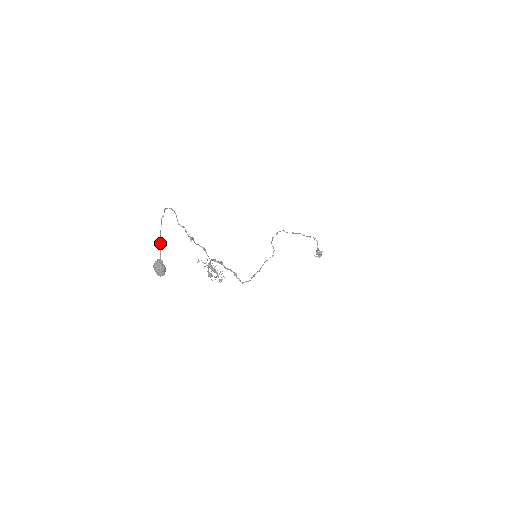
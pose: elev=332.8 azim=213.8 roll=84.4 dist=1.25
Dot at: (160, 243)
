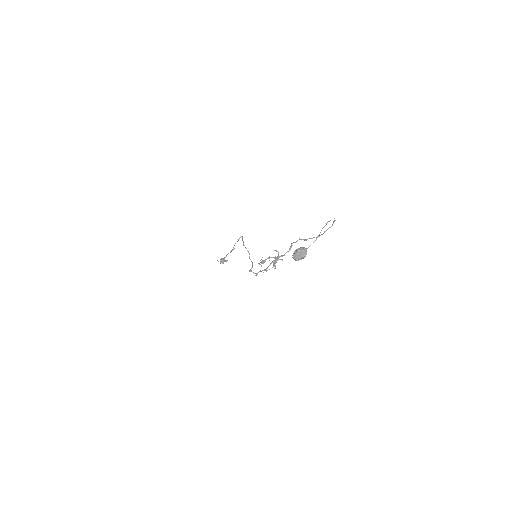
Dot at: occluded
